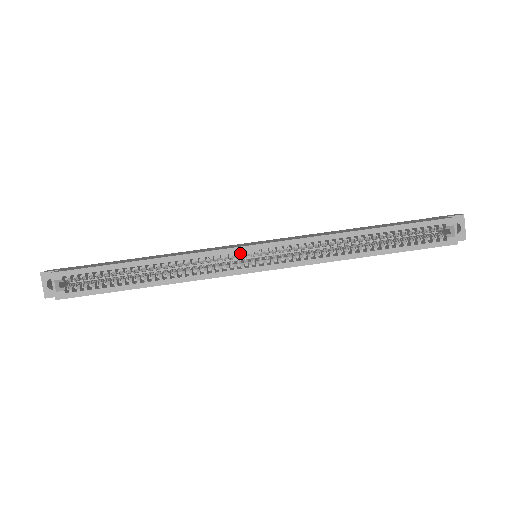
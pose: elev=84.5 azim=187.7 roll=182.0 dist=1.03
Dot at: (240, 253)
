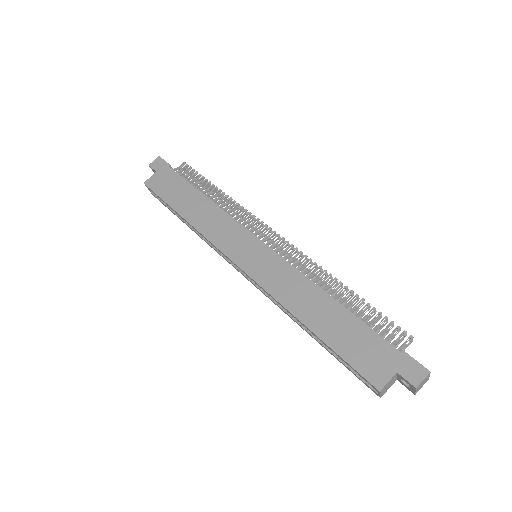
Dot at: (230, 260)
